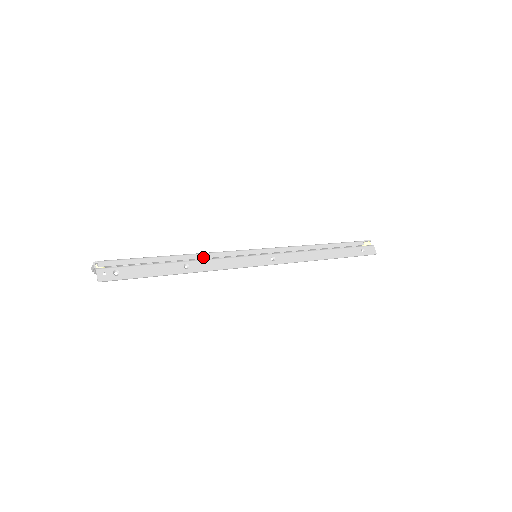
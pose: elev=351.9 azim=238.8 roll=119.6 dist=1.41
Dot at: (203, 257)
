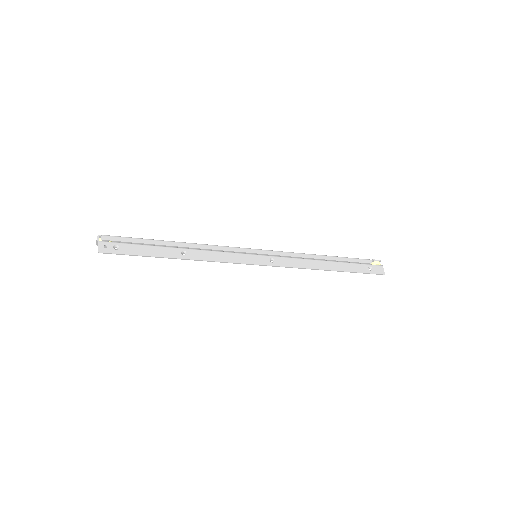
Dot at: (202, 247)
